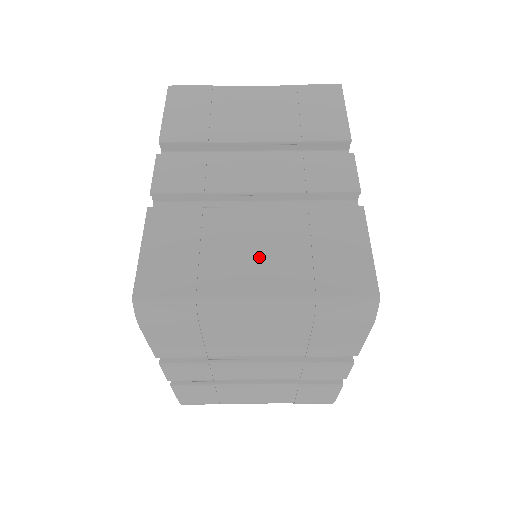
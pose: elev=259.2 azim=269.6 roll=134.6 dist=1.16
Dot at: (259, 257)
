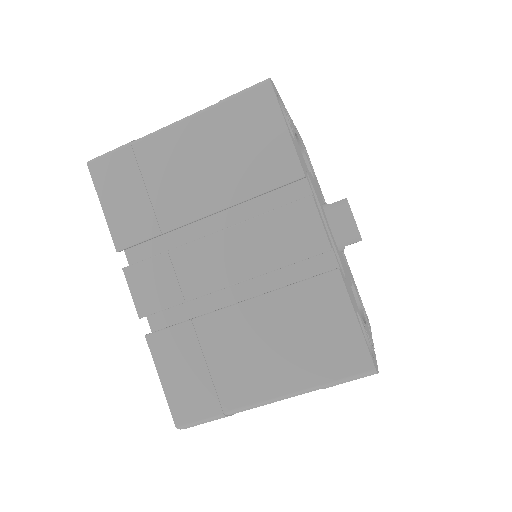
Dot at: (260, 360)
